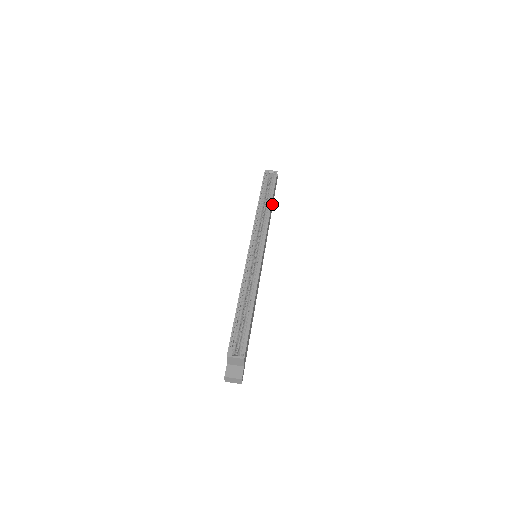
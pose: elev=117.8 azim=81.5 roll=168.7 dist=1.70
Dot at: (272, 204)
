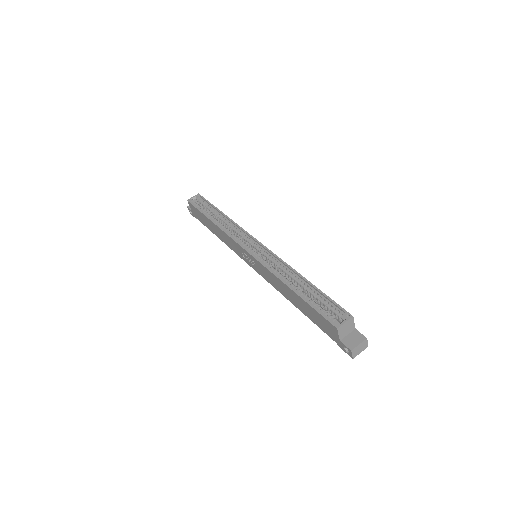
Dot at: occluded
